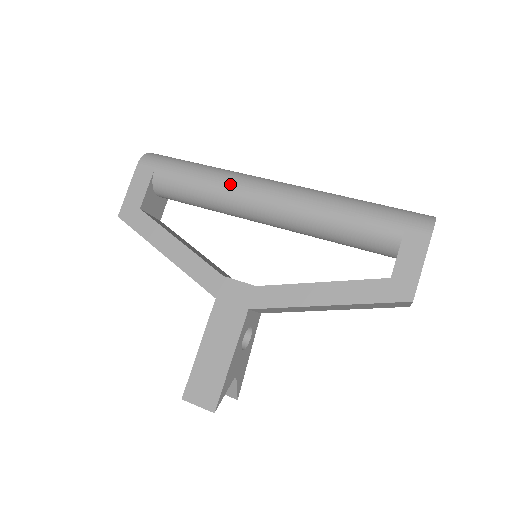
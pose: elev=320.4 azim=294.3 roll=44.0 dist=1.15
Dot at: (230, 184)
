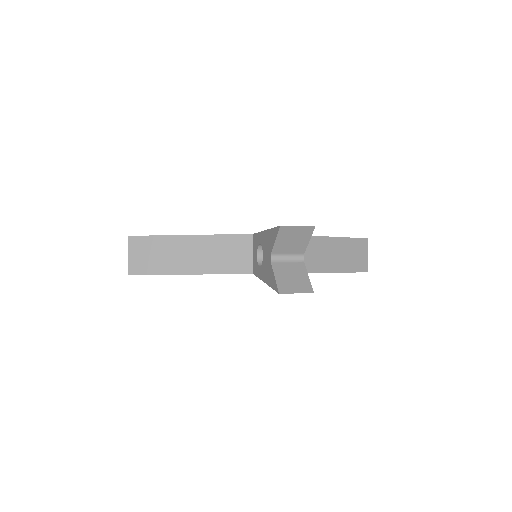
Dot at: occluded
